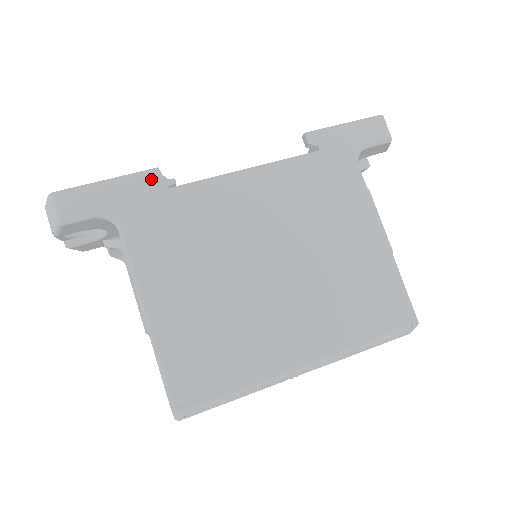
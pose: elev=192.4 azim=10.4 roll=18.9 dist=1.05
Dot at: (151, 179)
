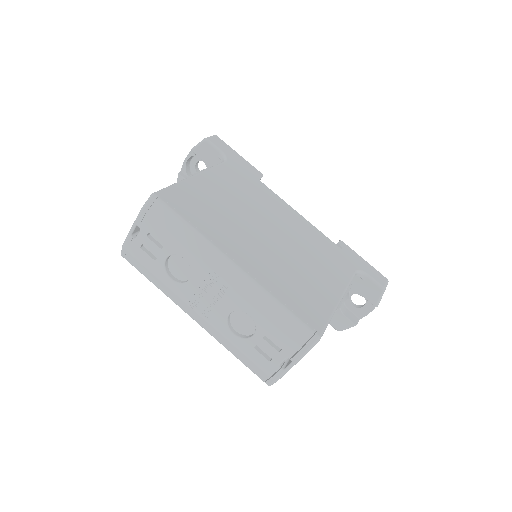
Dot at: (256, 172)
